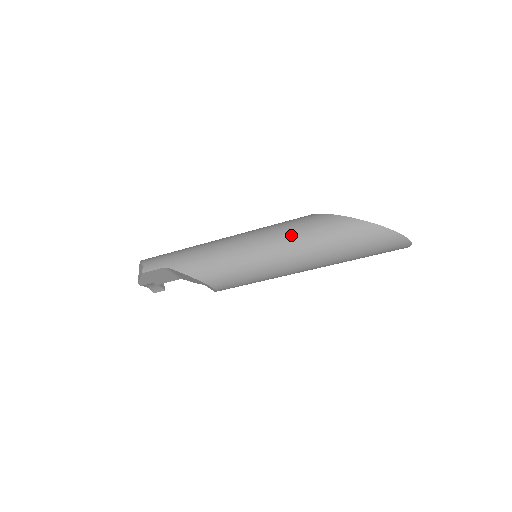
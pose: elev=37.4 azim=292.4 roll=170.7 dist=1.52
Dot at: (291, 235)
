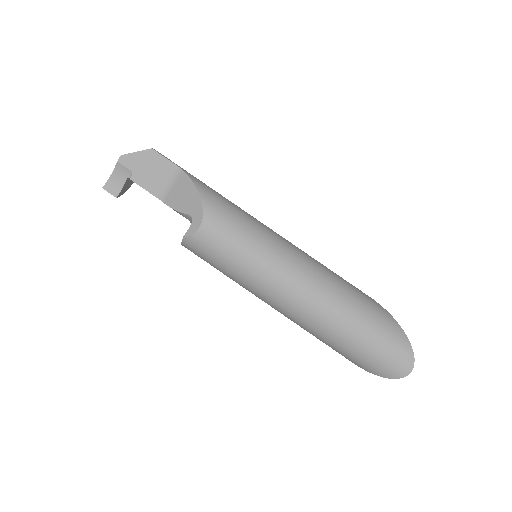
Dot at: (320, 263)
